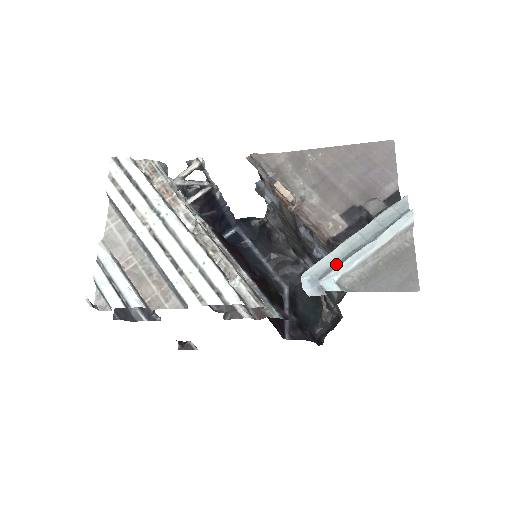
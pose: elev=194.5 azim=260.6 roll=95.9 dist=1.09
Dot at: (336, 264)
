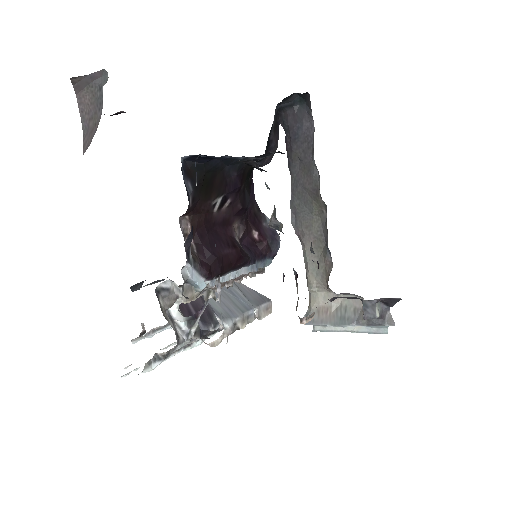
Dot at: occluded
